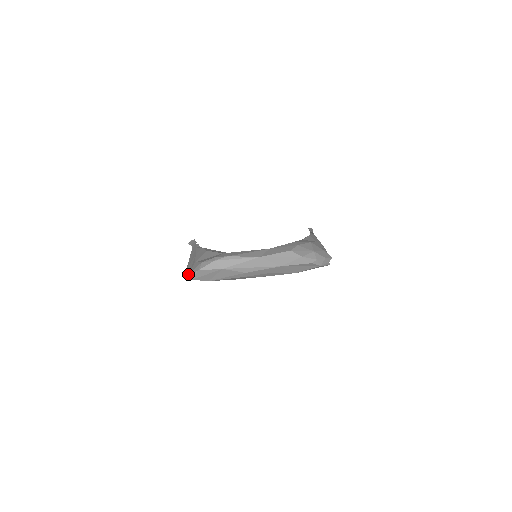
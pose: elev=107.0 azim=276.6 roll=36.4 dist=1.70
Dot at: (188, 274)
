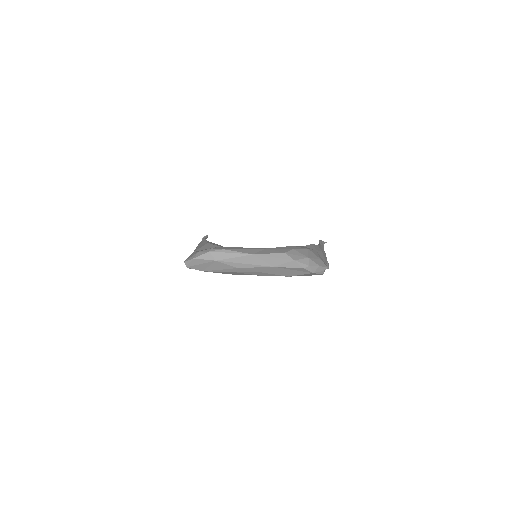
Dot at: occluded
